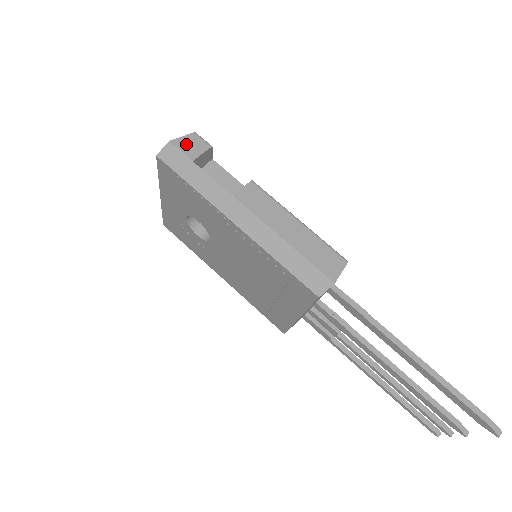
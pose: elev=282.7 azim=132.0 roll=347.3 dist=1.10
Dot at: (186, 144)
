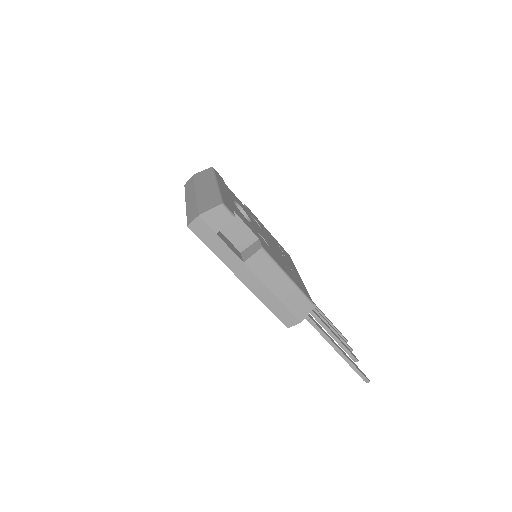
Dot at: (213, 217)
